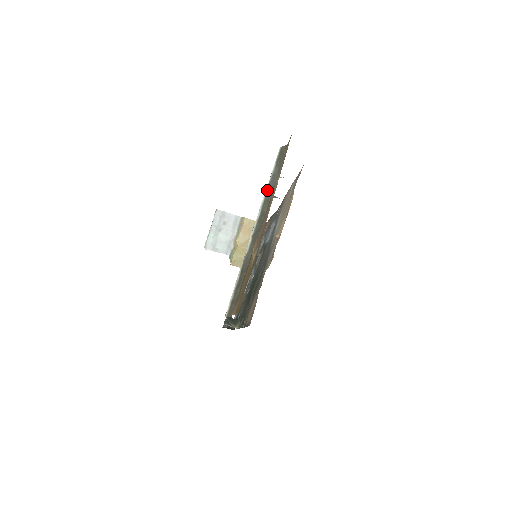
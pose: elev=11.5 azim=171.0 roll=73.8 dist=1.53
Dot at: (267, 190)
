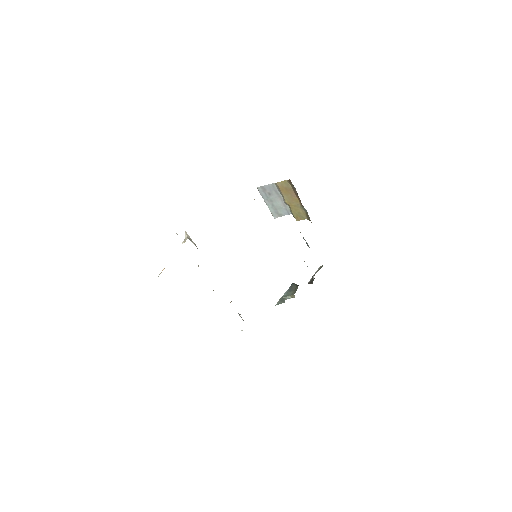
Dot at: occluded
